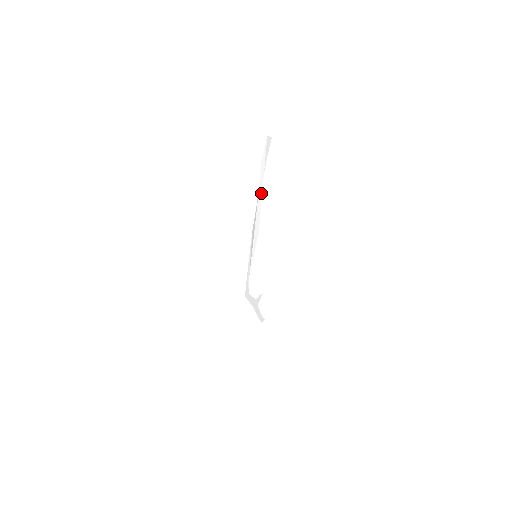
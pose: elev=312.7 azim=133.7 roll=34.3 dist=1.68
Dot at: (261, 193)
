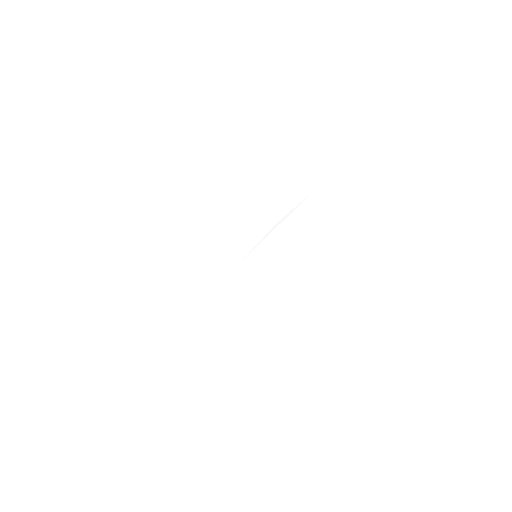
Dot at: (309, 199)
